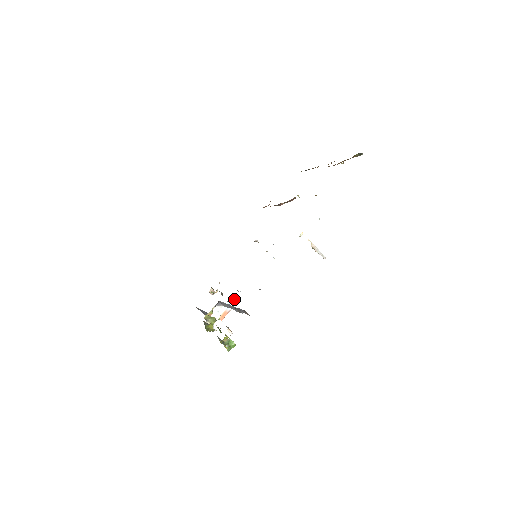
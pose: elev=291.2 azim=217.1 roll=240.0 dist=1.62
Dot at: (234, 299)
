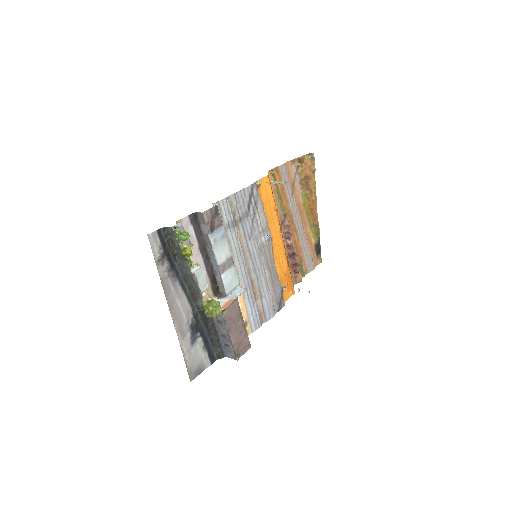
Dot at: (240, 291)
